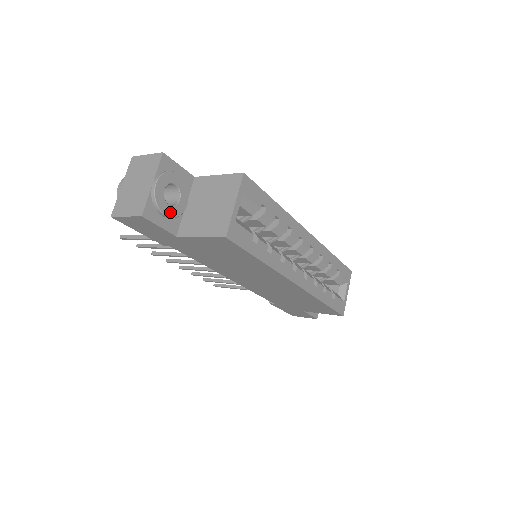
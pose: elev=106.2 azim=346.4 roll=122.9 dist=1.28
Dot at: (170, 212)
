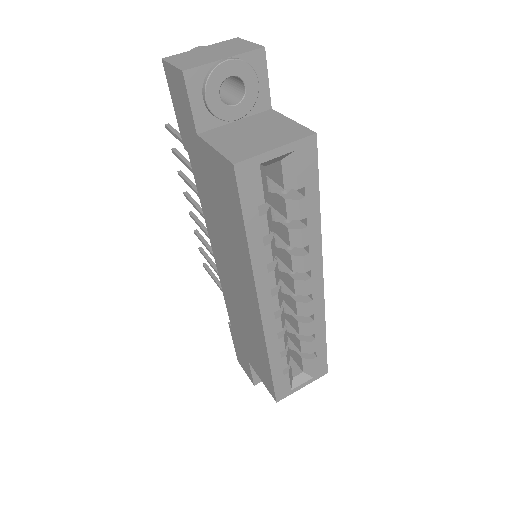
Dot at: (214, 103)
